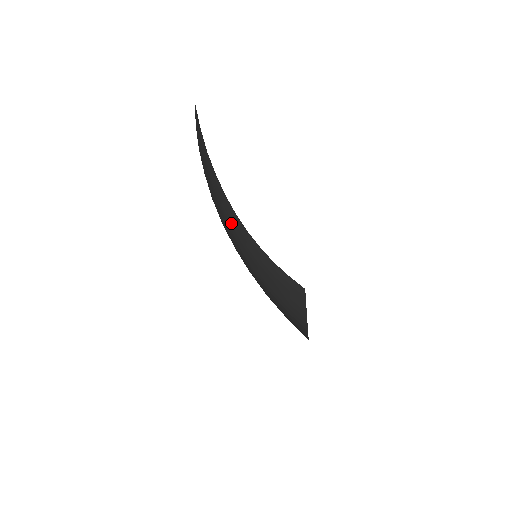
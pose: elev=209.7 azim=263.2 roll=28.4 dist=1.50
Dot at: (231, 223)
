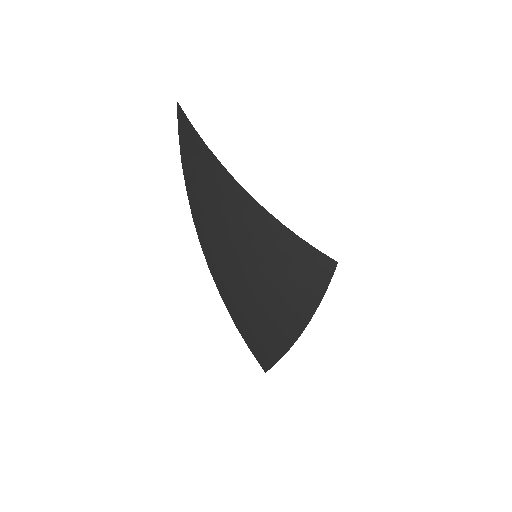
Dot at: (235, 218)
